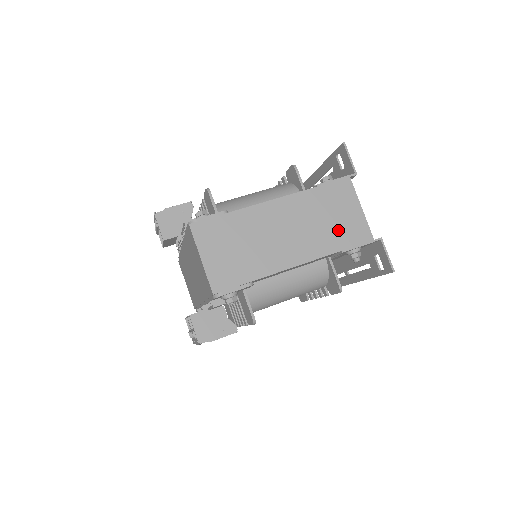
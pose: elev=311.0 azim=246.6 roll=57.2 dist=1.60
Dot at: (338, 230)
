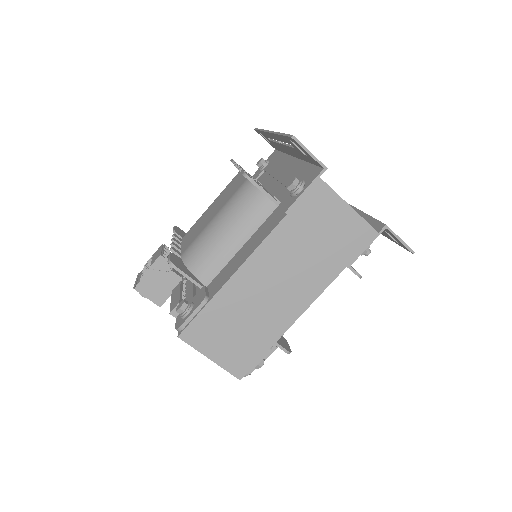
Dot at: (333, 248)
